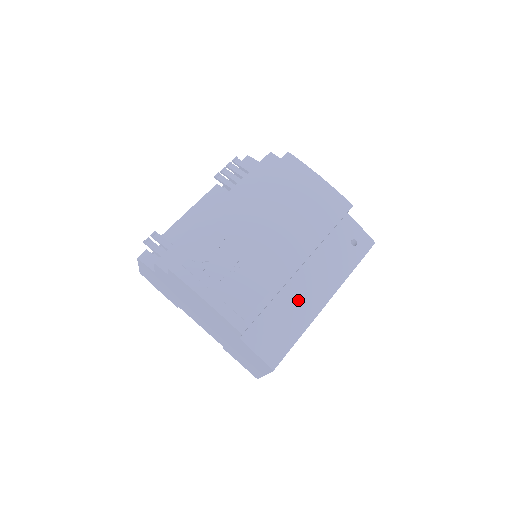
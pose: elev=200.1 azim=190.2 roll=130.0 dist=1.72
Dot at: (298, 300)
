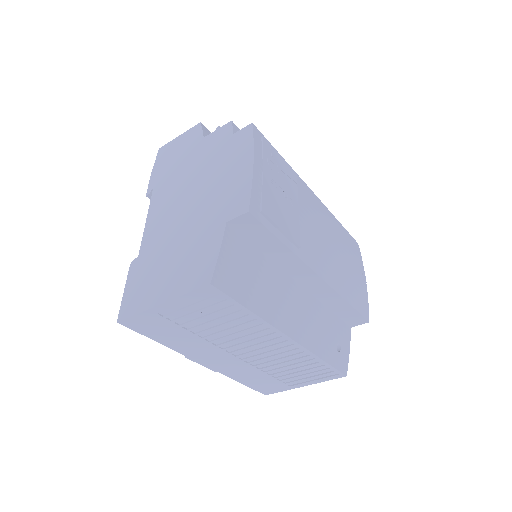
Dot at: (280, 294)
